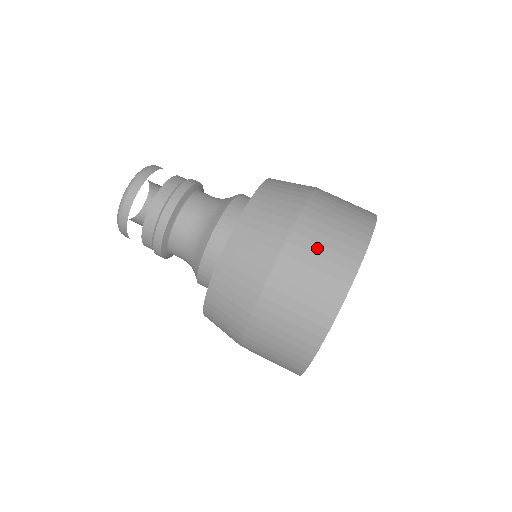
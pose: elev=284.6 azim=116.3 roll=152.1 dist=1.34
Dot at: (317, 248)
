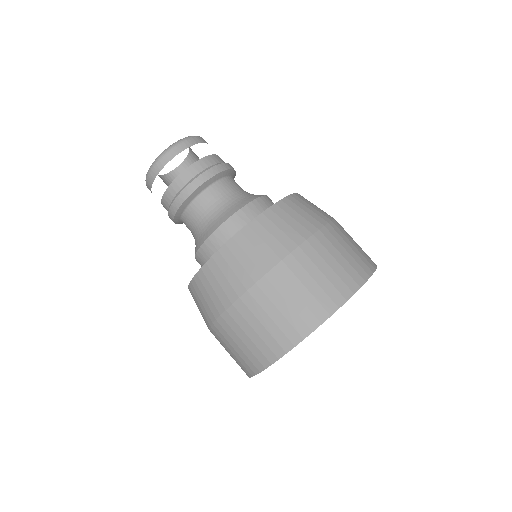
Dot at: (298, 286)
